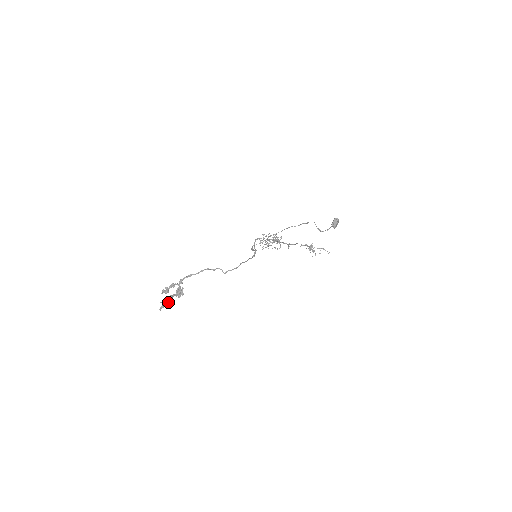
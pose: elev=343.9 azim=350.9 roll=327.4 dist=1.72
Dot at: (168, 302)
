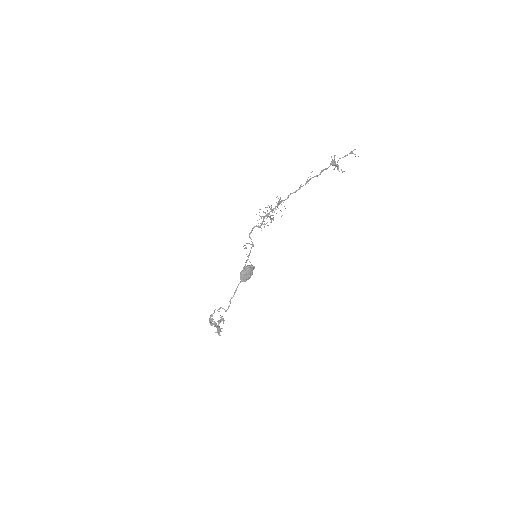
Dot at: (219, 330)
